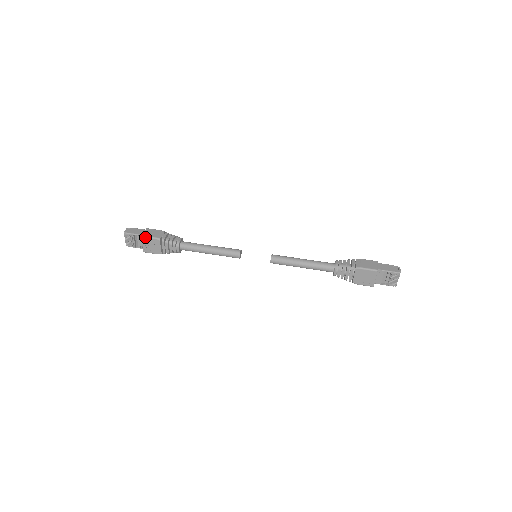
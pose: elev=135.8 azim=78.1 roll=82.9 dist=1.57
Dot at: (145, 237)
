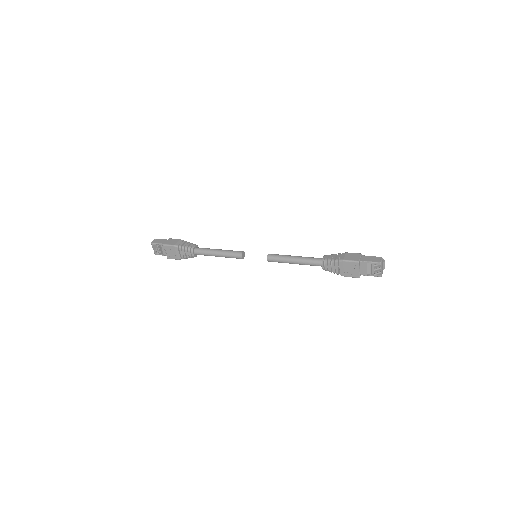
Dot at: (166, 245)
